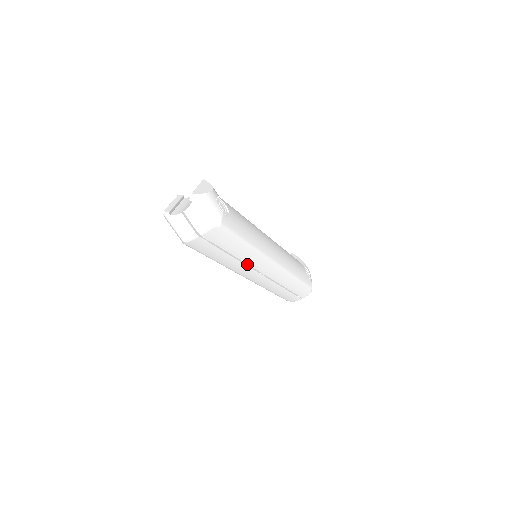
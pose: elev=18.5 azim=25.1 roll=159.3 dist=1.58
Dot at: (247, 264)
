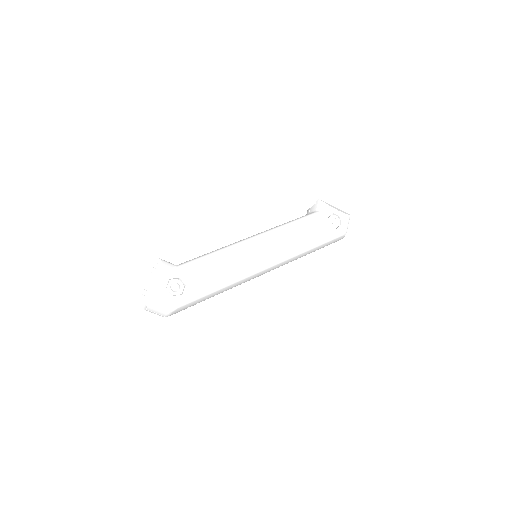
Dot at: occluded
